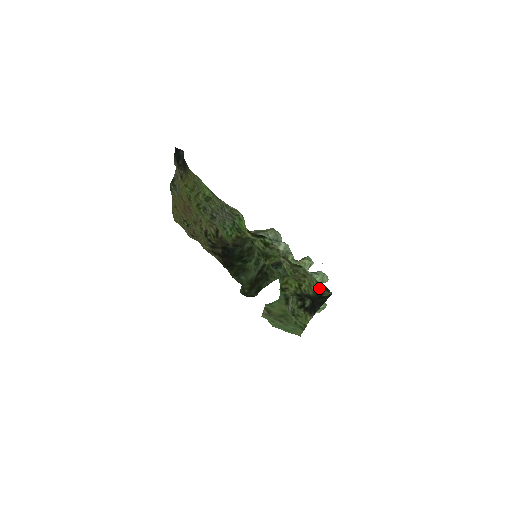
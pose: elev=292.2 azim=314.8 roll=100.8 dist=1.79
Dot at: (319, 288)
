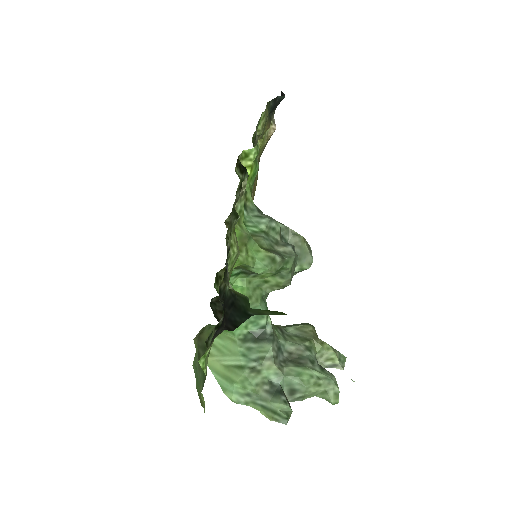
Dot at: (227, 261)
